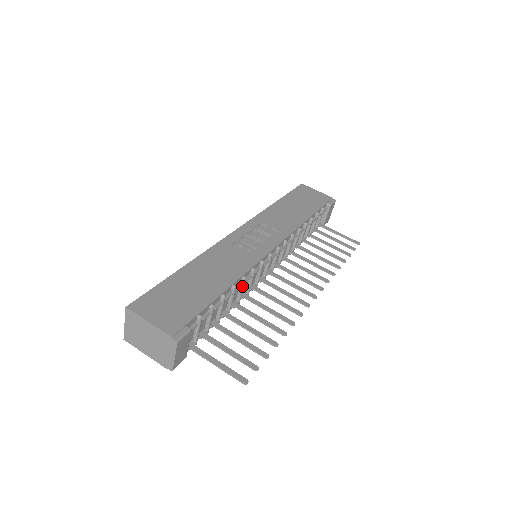
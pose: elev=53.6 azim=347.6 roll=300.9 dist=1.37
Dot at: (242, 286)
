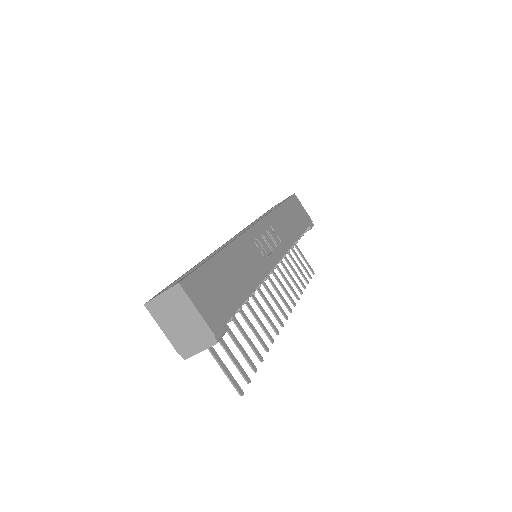
Dot at: occluded
